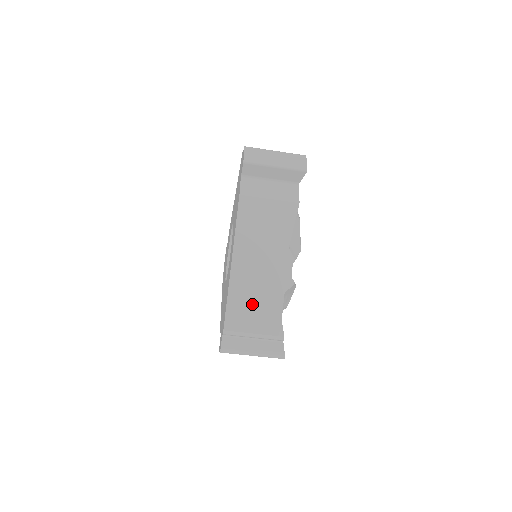
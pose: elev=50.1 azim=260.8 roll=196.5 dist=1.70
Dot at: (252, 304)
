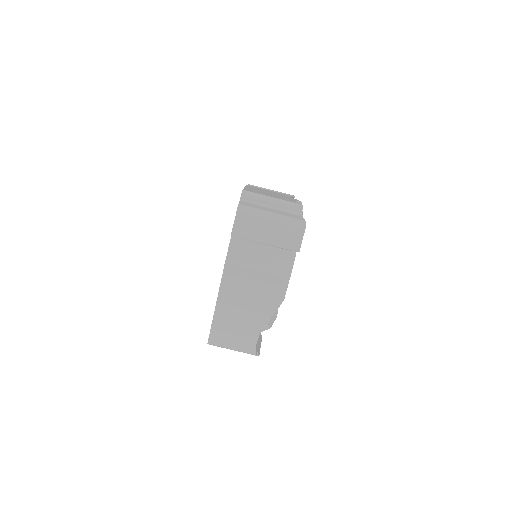
Dot at: (267, 194)
